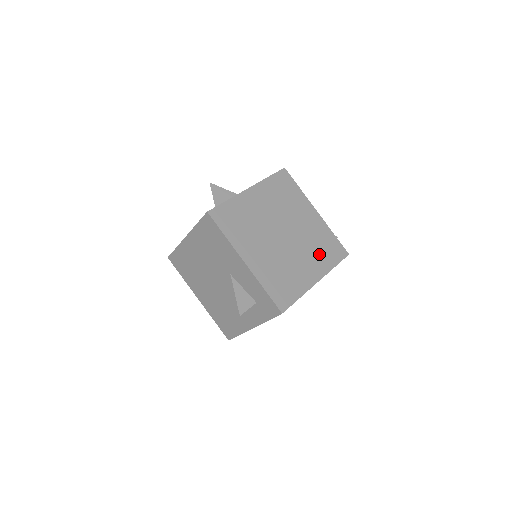
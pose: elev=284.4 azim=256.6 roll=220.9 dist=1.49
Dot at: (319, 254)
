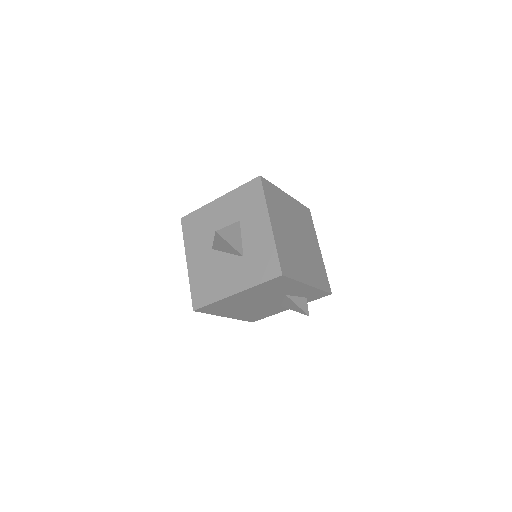
Dot at: (308, 229)
